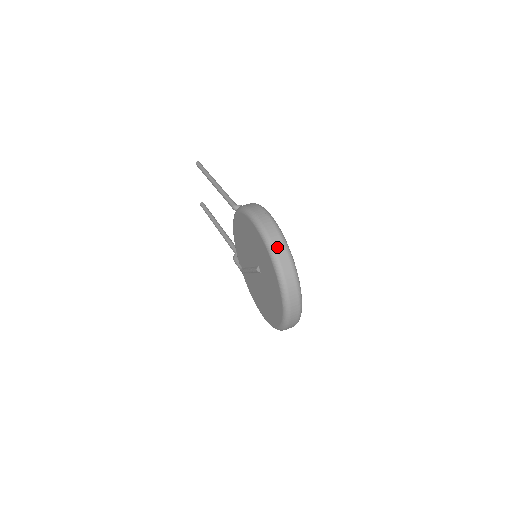
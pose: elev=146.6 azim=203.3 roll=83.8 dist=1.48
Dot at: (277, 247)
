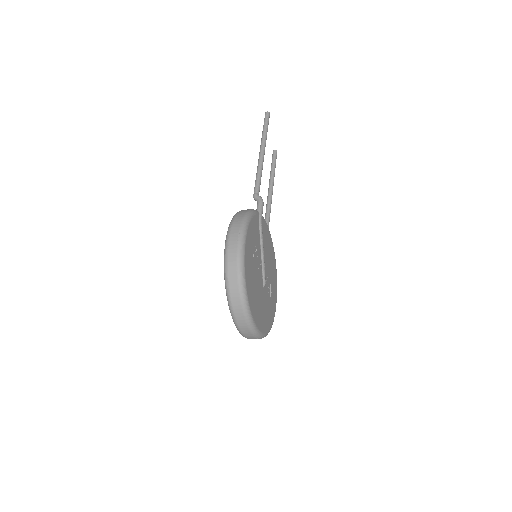
Dot at: (231, 282)
